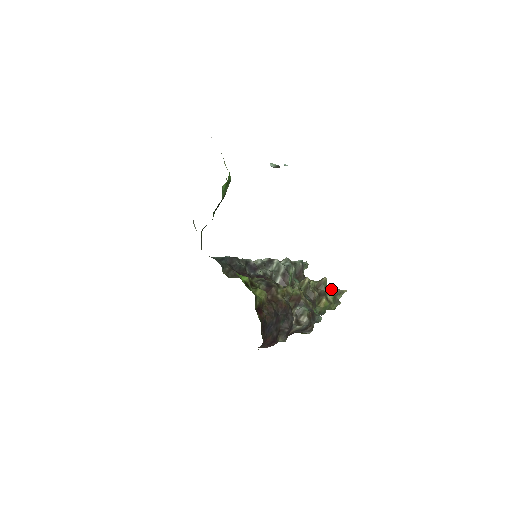
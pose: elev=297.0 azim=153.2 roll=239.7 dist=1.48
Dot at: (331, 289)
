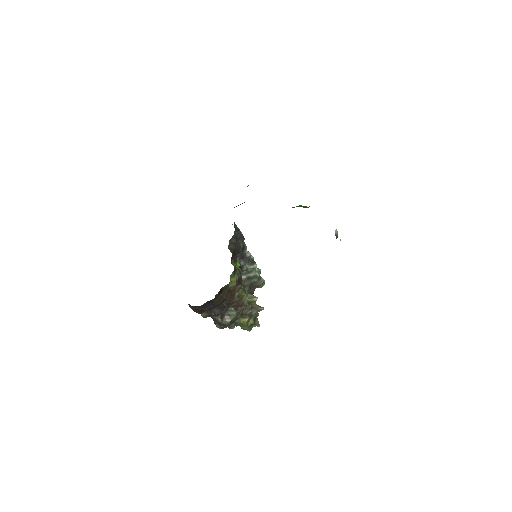
Dot at: (256, 317)
